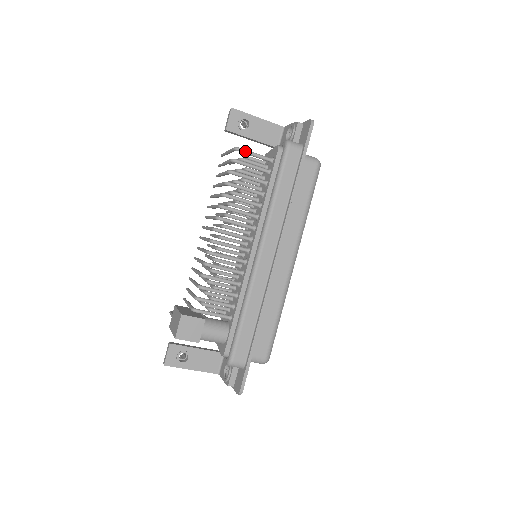
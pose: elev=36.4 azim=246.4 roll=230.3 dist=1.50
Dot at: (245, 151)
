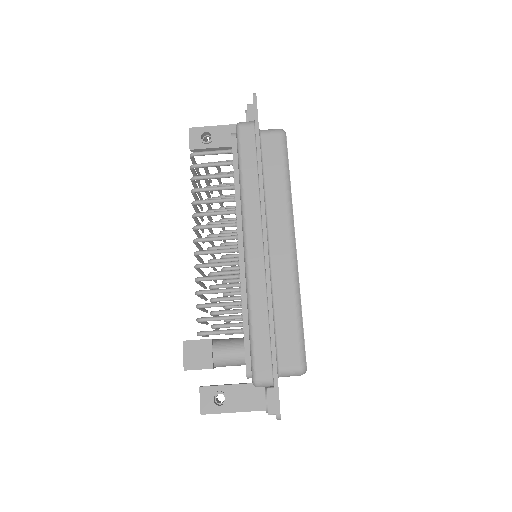
Dot at: (200, 153)
